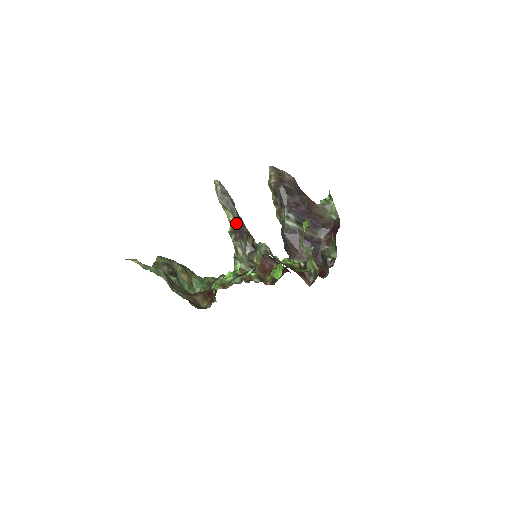
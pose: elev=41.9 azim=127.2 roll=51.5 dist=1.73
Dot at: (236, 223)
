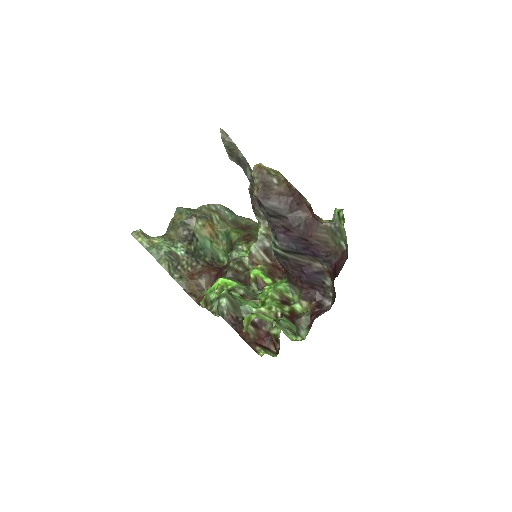
Dot at: (251, 187)
